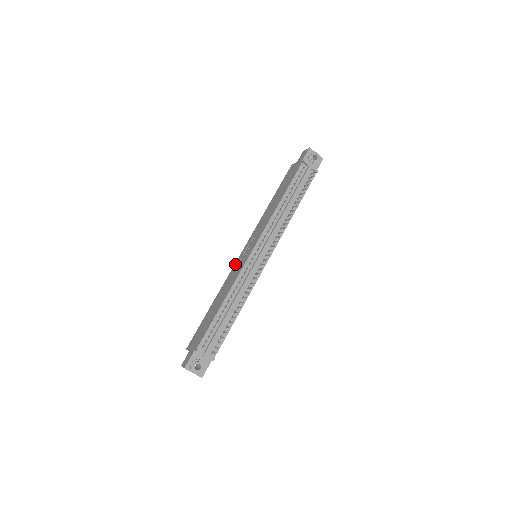
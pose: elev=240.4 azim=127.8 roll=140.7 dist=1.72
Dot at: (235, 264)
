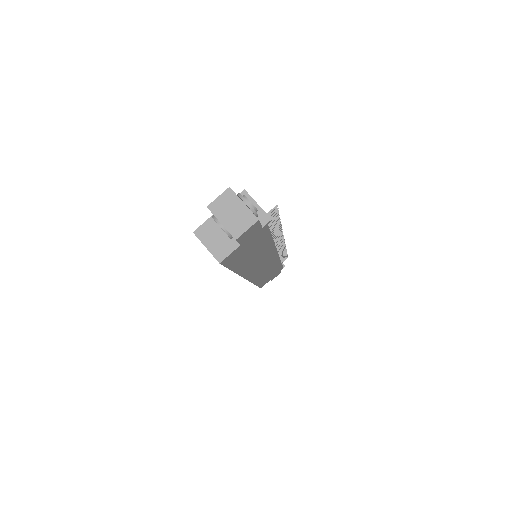
Dot at: occluded
